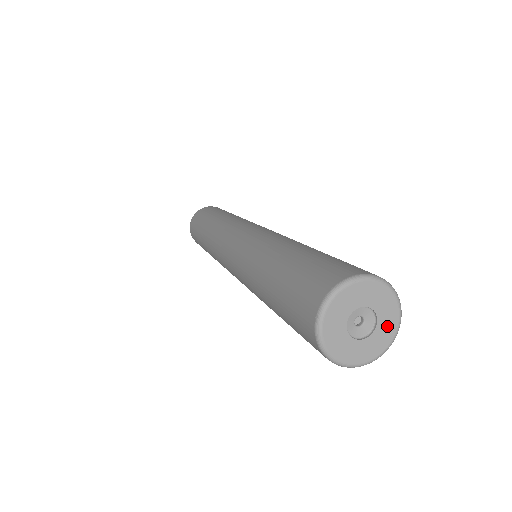
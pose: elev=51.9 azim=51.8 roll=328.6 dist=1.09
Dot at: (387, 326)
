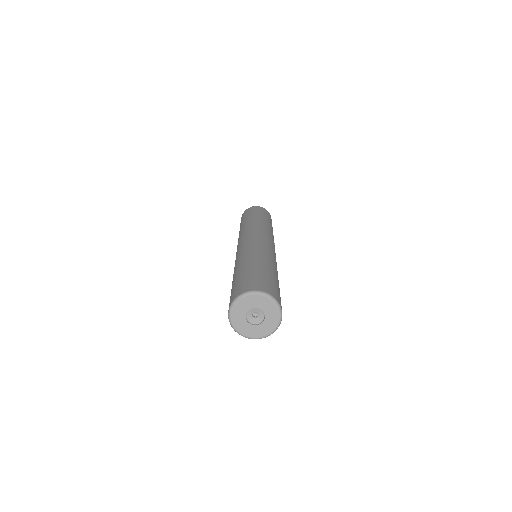
Dot at: (270, 323)
